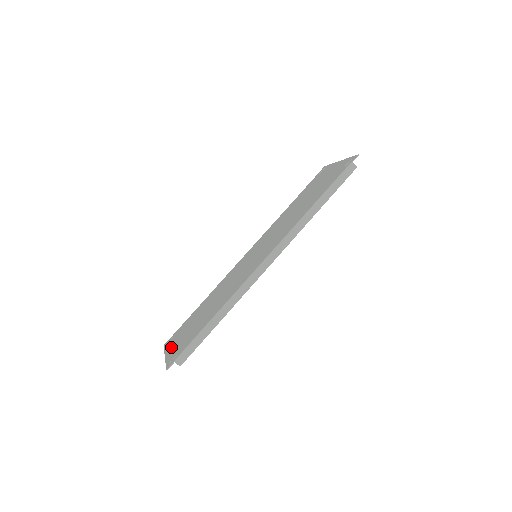
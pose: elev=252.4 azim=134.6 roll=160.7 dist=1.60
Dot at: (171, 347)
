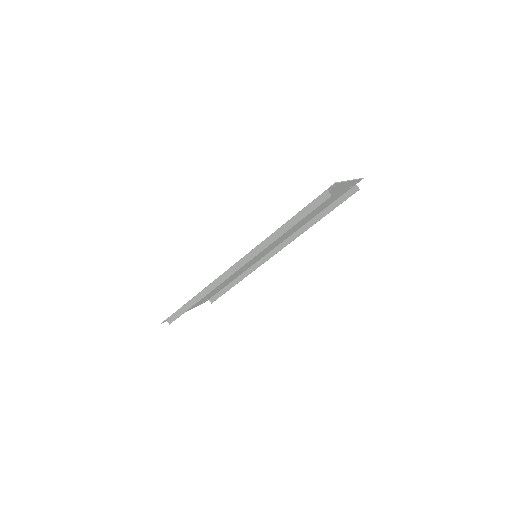
Dot at: (191, 307)
